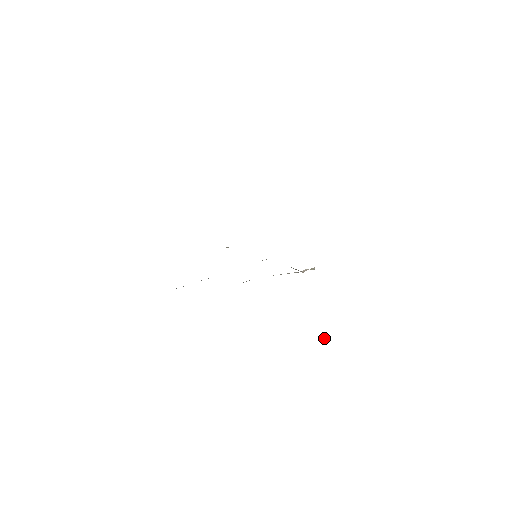
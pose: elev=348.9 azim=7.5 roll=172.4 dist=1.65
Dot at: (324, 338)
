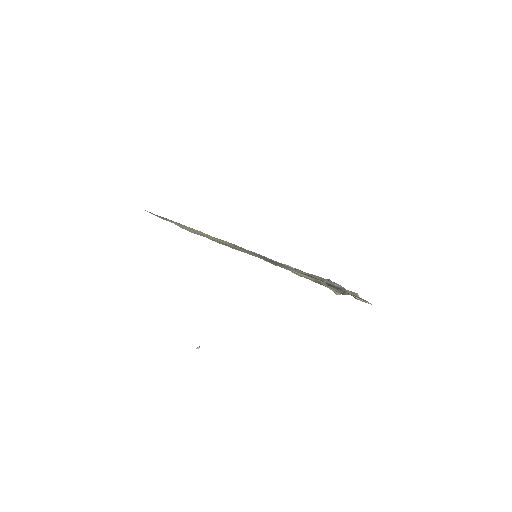
Dot at: occluded
